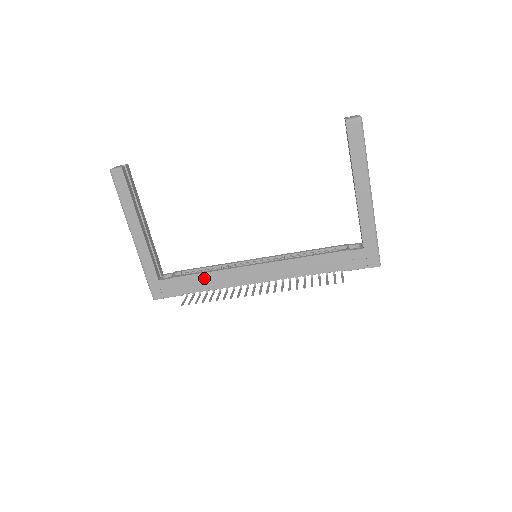
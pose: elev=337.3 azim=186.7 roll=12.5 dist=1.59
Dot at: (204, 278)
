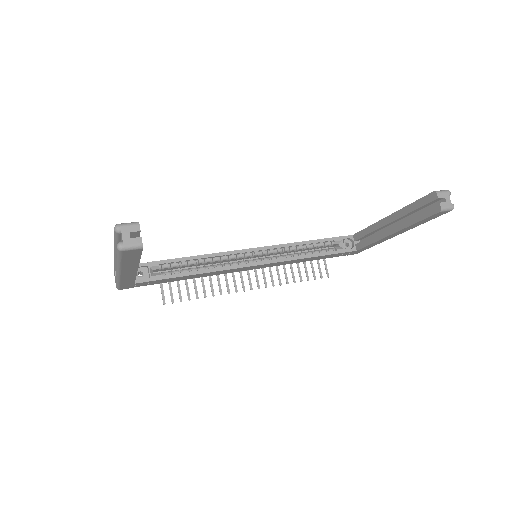
Dot at: (192, 276)
